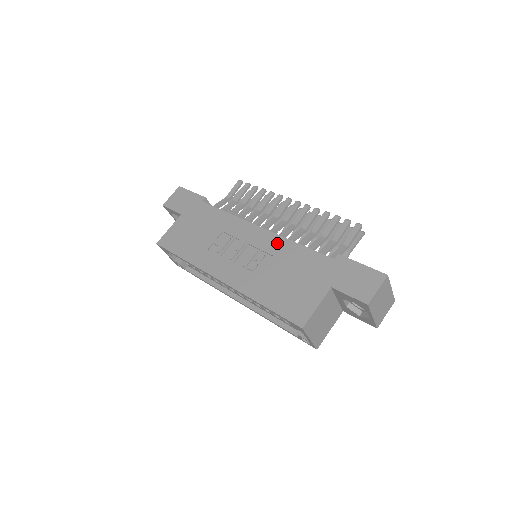
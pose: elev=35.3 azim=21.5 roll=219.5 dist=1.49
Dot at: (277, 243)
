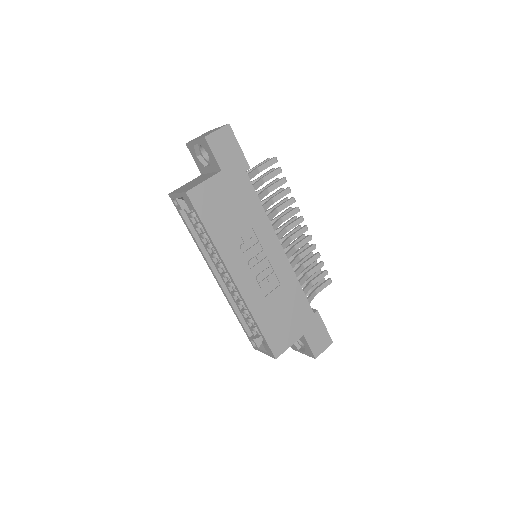
Dot at: (287, 273)
